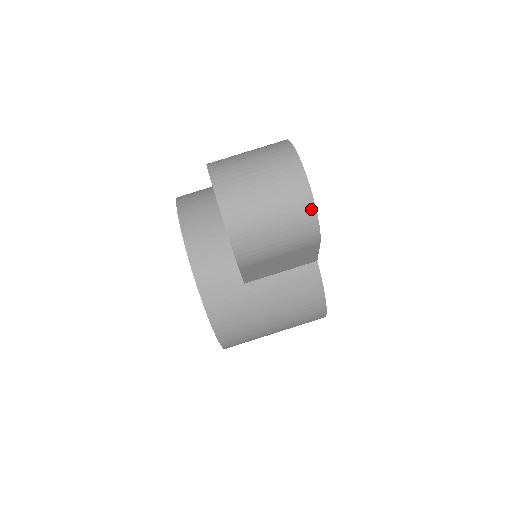
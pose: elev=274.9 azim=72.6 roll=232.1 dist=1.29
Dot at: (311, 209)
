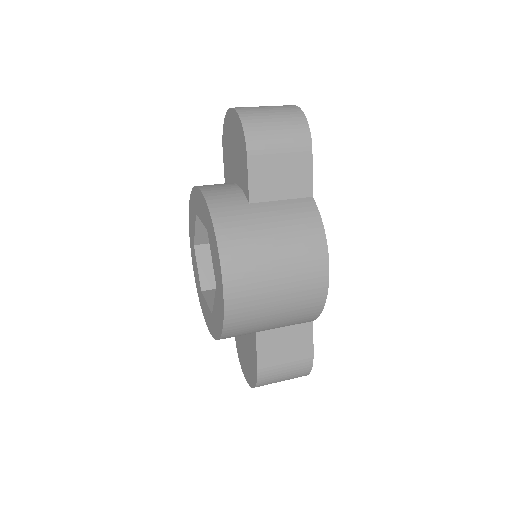
Dot at: (302, 116)
